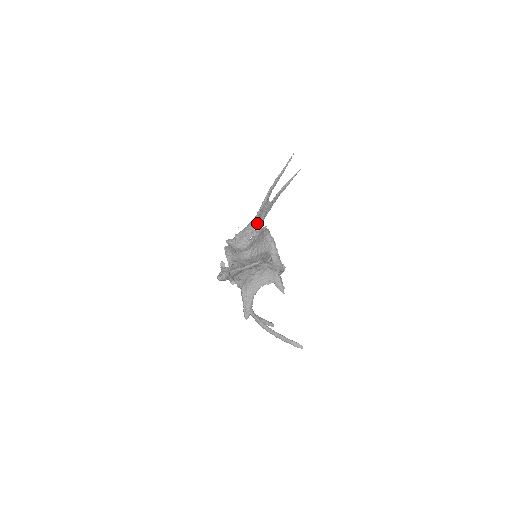
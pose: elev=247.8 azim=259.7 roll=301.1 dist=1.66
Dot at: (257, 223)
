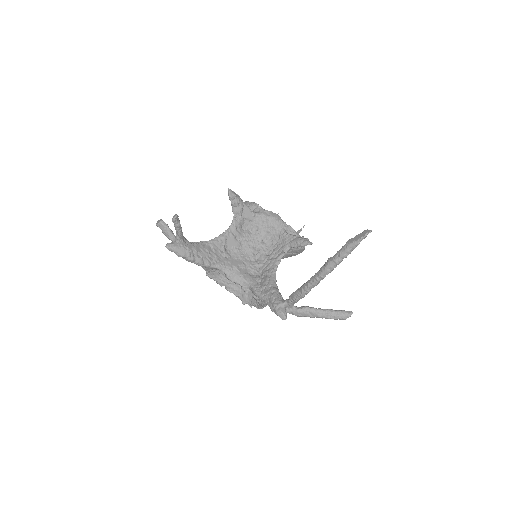
Dot at: occluded
